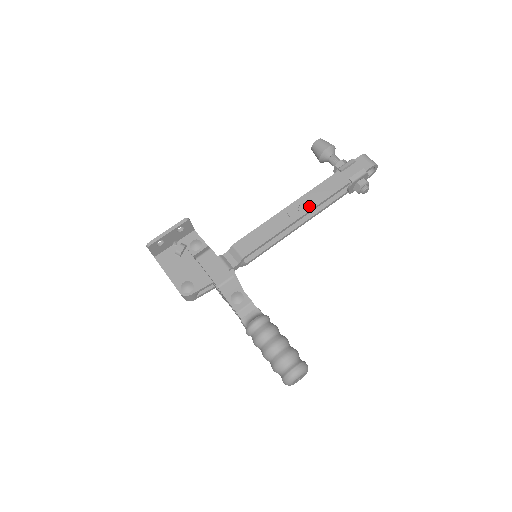
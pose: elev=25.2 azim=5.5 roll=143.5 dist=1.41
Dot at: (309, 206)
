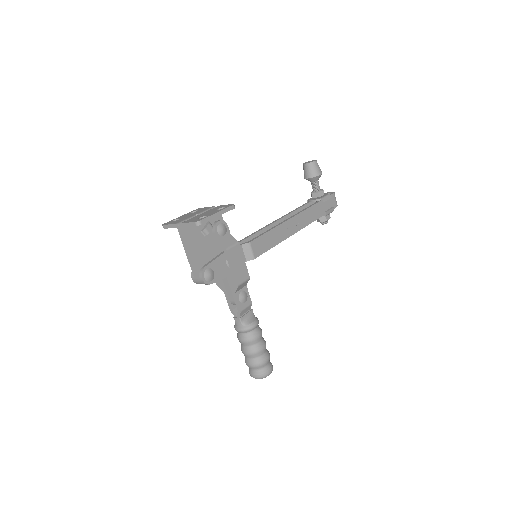
Dot at: (301, 226)
